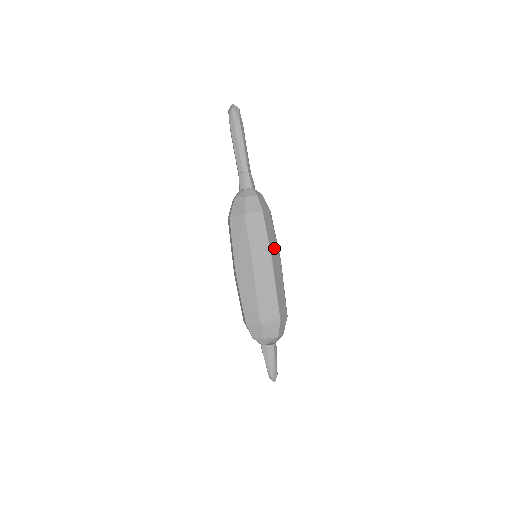
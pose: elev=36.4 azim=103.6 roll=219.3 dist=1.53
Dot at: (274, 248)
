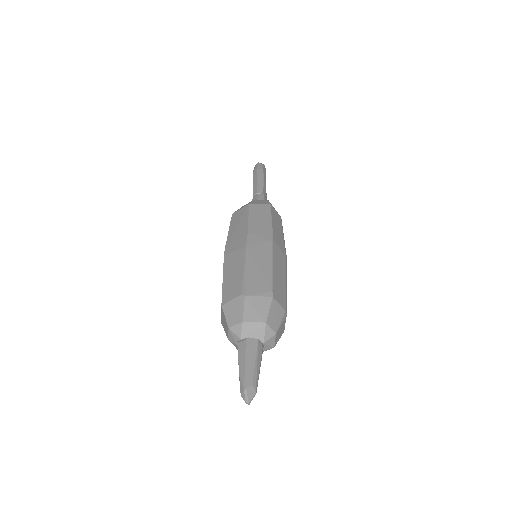
Dot at: (279, 238)
